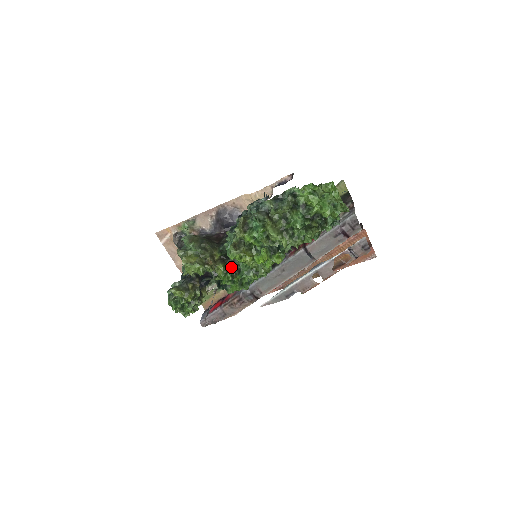
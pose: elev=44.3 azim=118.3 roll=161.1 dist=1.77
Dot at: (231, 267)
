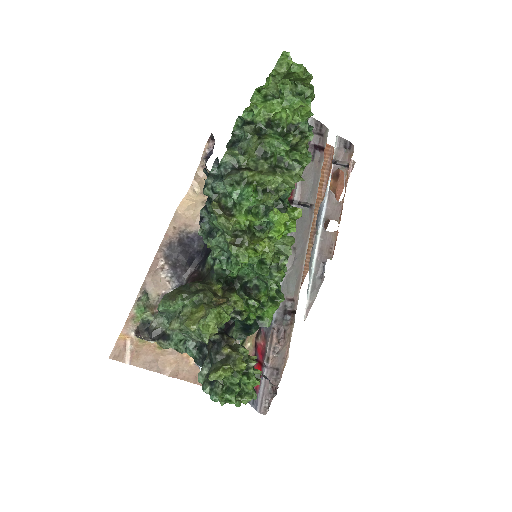
Dot at: (243, 292)
